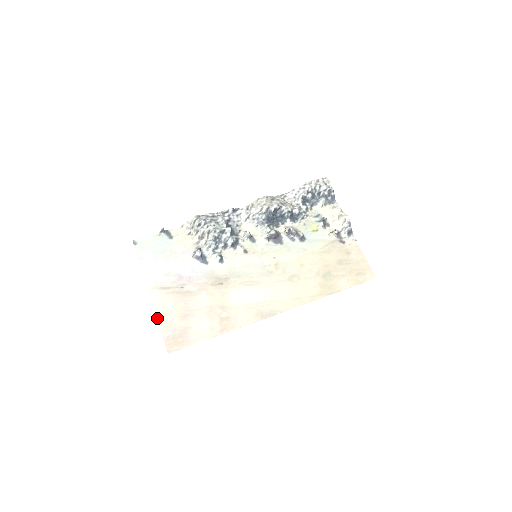
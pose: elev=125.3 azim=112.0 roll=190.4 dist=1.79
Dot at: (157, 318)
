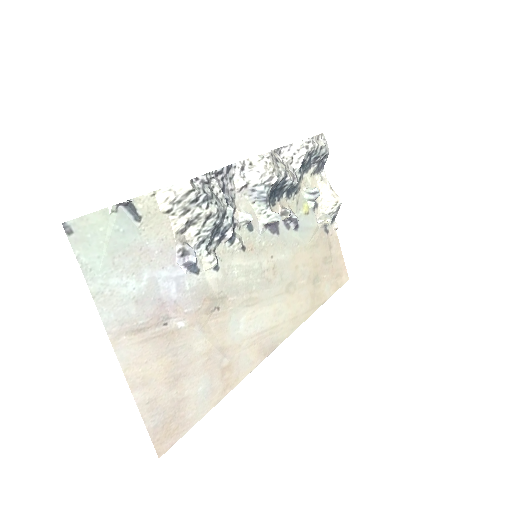
Dot at: (134, 396)
